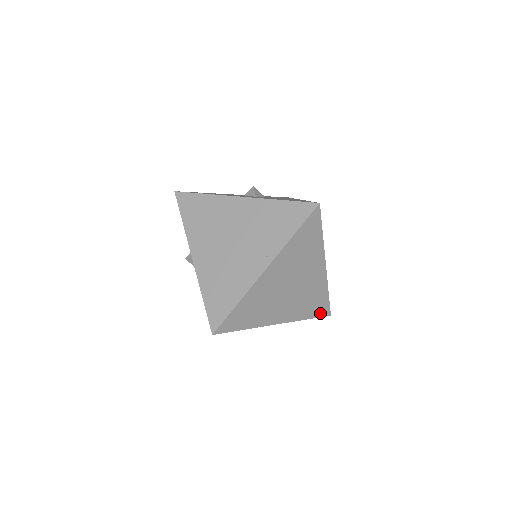
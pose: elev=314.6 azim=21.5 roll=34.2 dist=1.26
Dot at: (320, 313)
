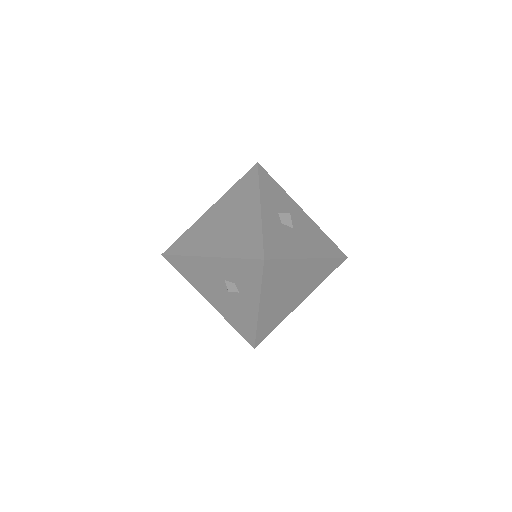
Dot at: occluded
